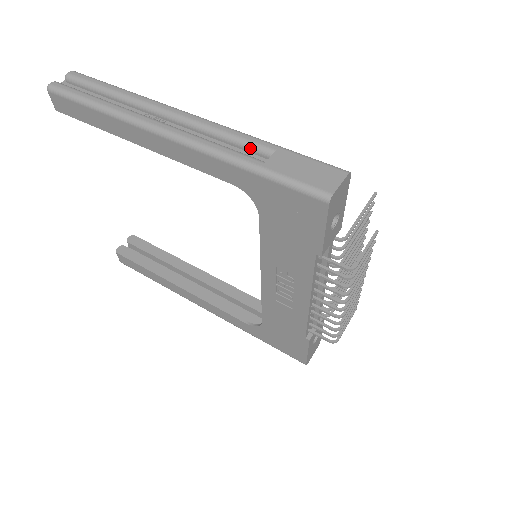
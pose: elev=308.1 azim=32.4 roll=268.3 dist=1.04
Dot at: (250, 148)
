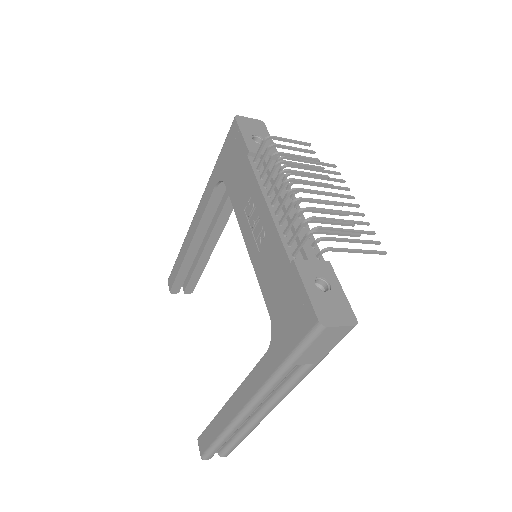
Dot at: occluded
